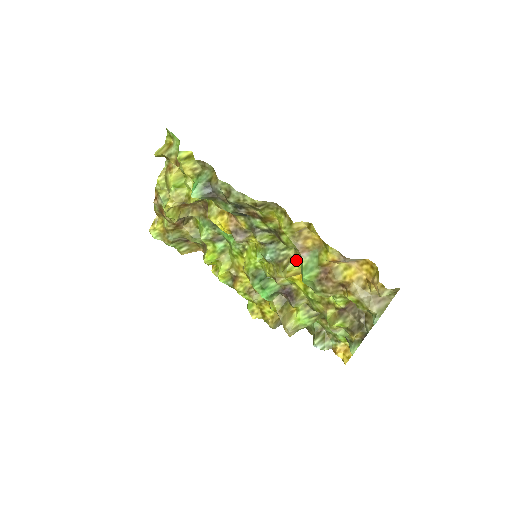
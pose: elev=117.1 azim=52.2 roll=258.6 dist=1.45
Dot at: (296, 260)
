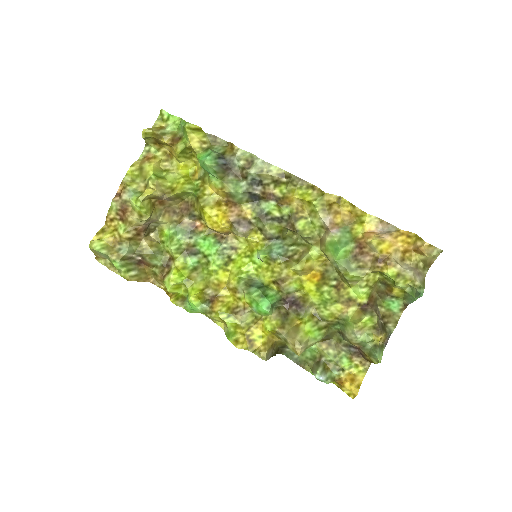
Dot at: (312, 251)
